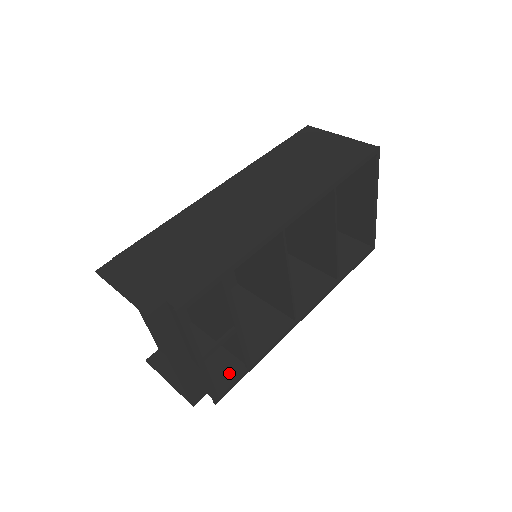
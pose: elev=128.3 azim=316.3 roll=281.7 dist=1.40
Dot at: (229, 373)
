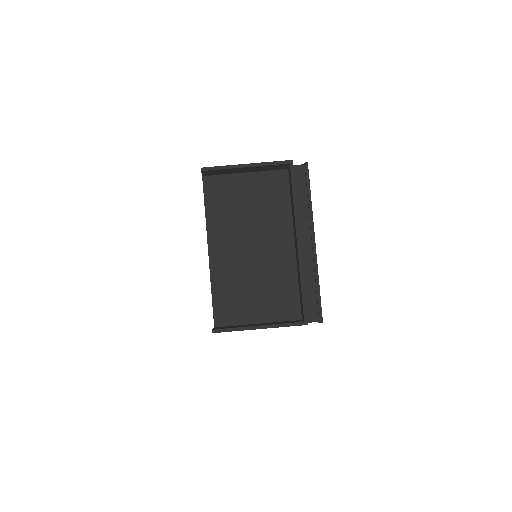
Dot at: occluded
